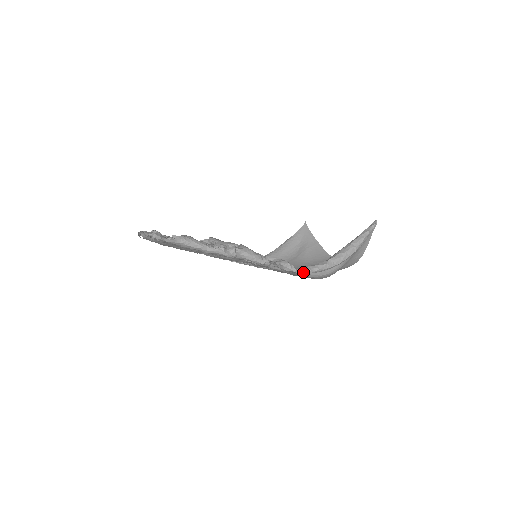
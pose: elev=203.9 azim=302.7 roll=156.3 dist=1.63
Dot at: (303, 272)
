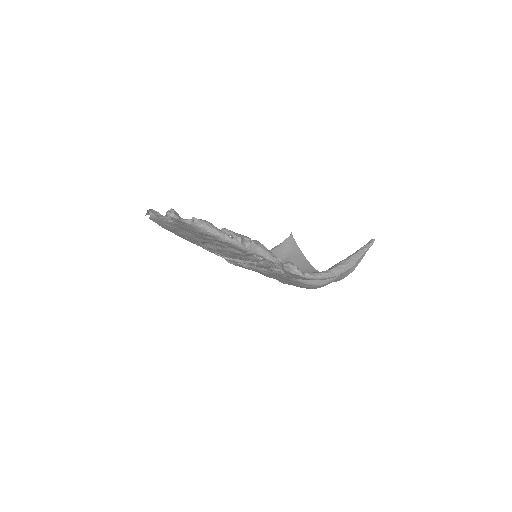
Dot at: (307, 277)
